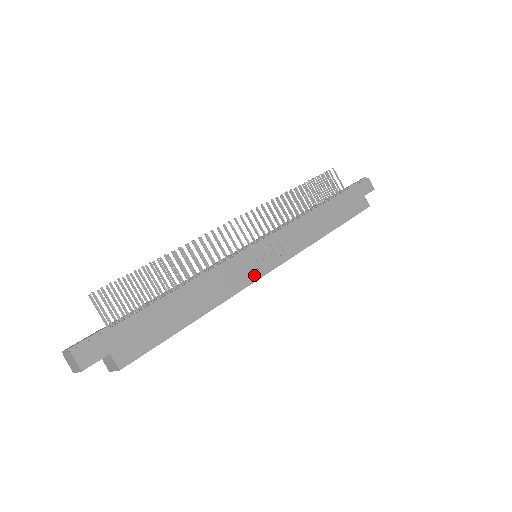
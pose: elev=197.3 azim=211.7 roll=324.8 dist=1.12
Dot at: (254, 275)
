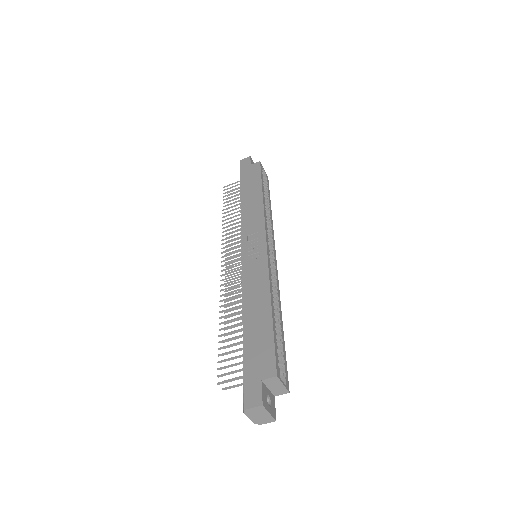
Dot at: (263, 258)
